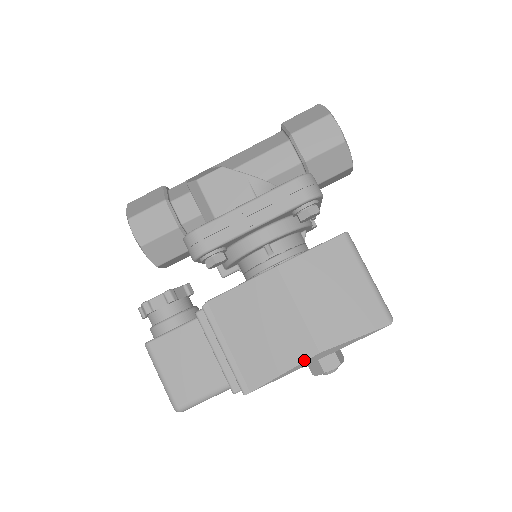
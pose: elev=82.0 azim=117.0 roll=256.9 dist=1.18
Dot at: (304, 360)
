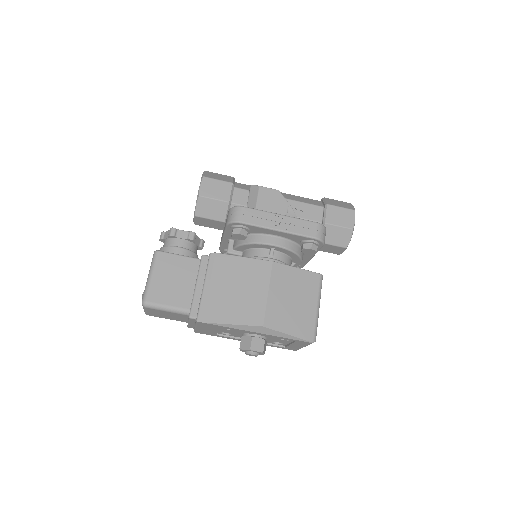
Dot at: (250, 324)
